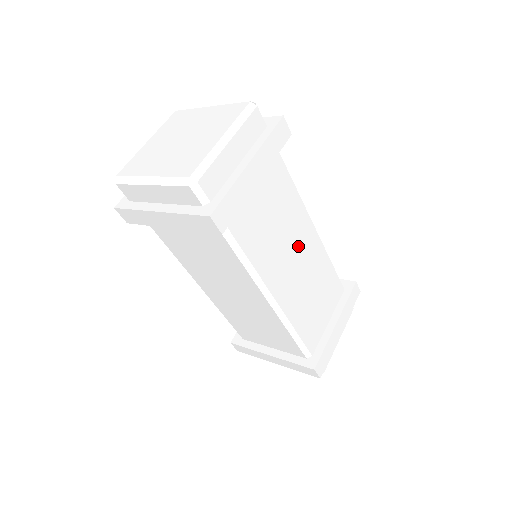
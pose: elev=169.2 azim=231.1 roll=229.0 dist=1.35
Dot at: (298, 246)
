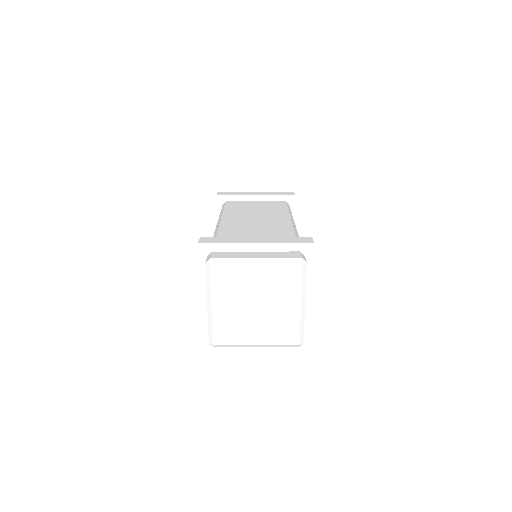
Dot at: occluded
